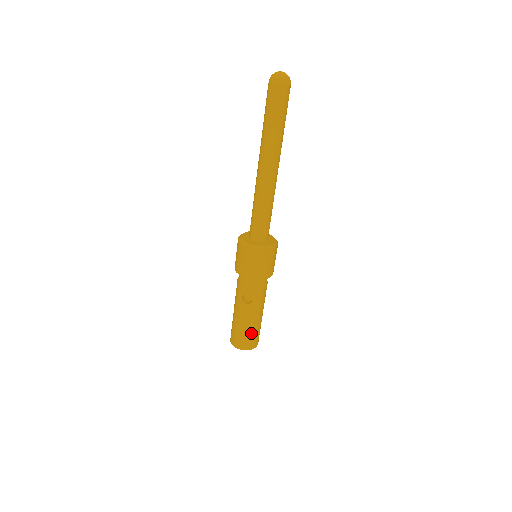
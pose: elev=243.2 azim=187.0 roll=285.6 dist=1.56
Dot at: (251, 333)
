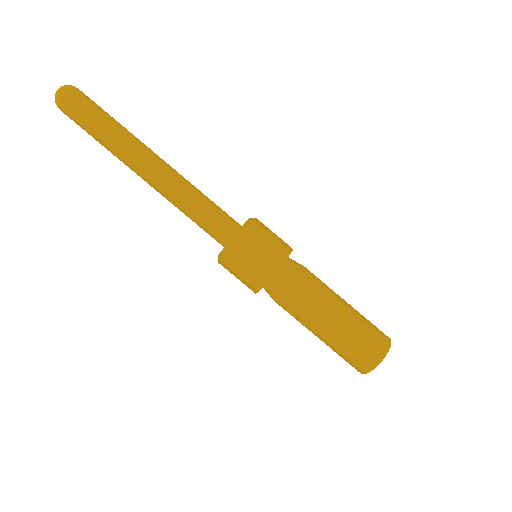
Dot at: (348, 347)
